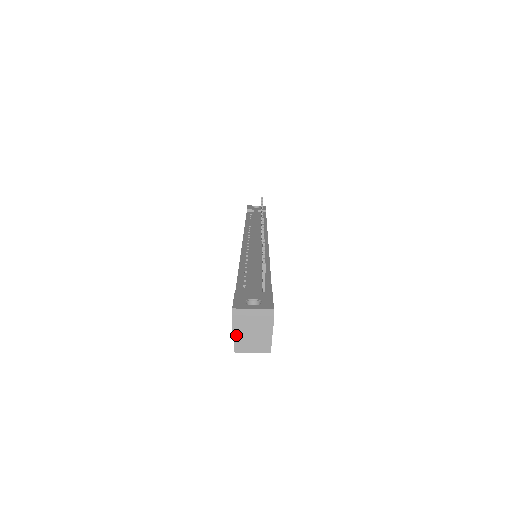
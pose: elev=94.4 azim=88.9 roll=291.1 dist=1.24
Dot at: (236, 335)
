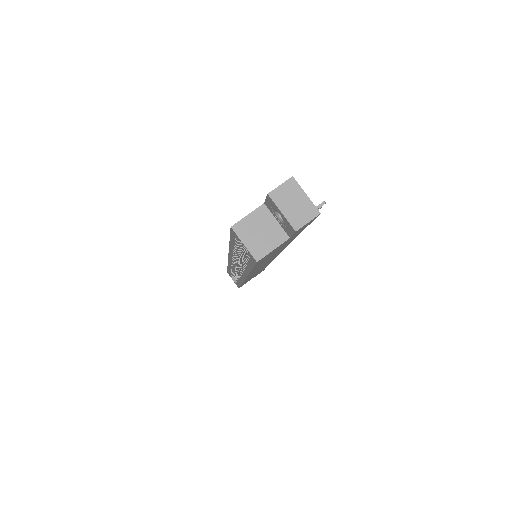
Dot at: (250, 216)
